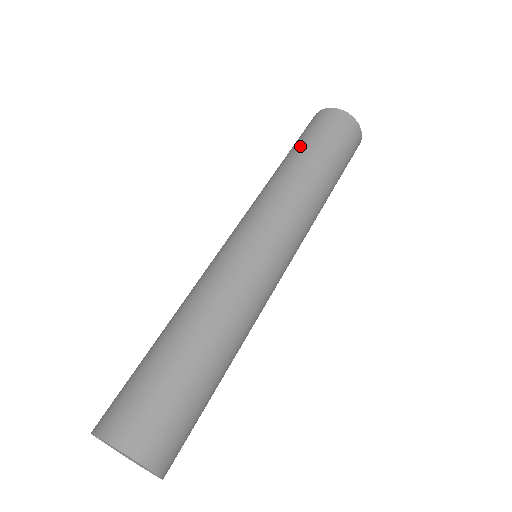
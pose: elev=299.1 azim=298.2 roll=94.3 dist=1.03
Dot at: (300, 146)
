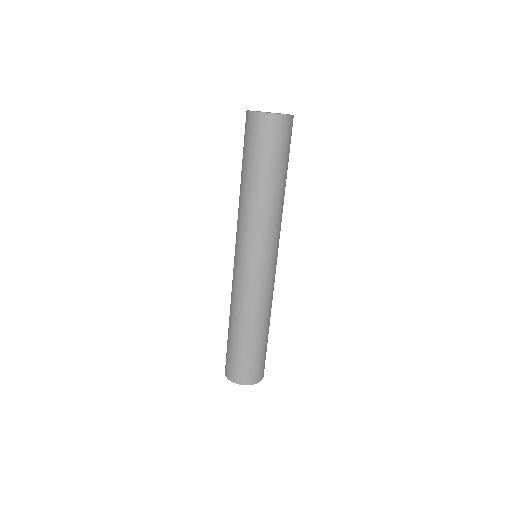
Dot at: (252, 169)
